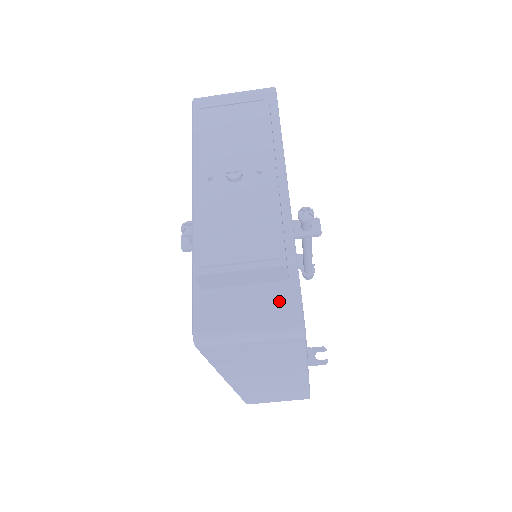
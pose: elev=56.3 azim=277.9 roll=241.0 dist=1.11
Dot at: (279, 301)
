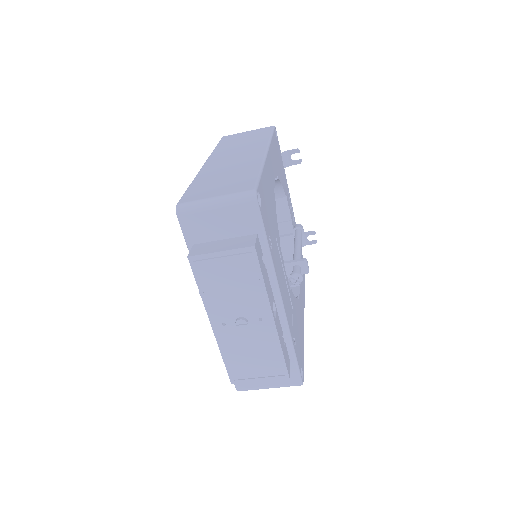
Dot at: occluded
